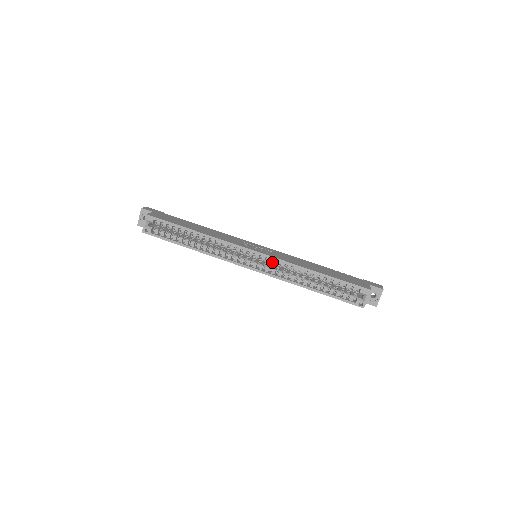
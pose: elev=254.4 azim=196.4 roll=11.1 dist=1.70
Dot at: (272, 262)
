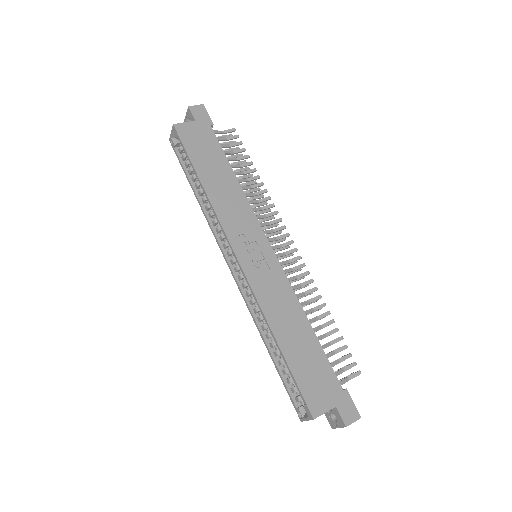
Dot at: occluded
